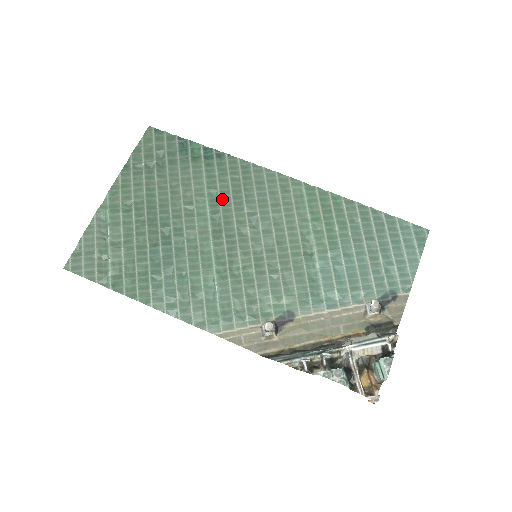
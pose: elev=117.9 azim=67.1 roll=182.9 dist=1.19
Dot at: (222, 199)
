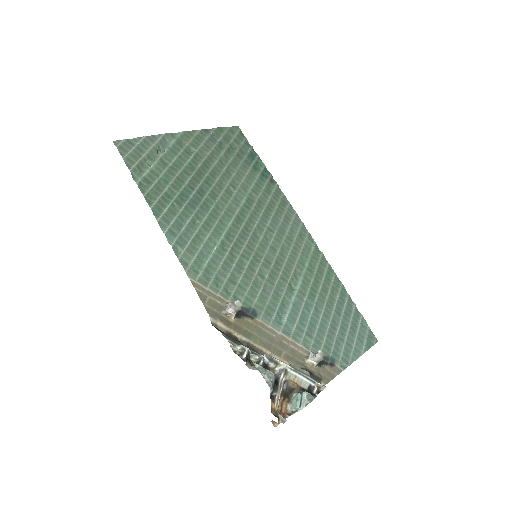
Dot at: (257, 204)
